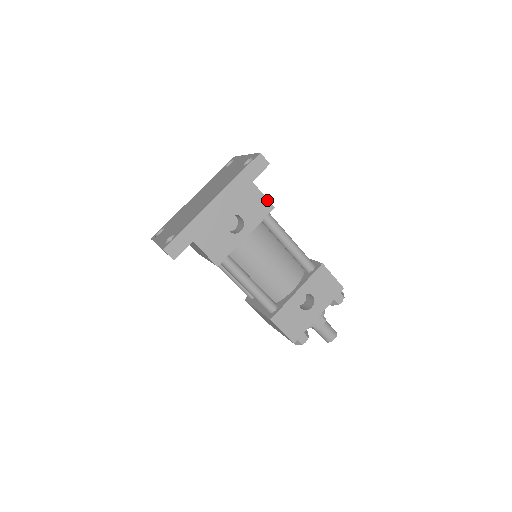
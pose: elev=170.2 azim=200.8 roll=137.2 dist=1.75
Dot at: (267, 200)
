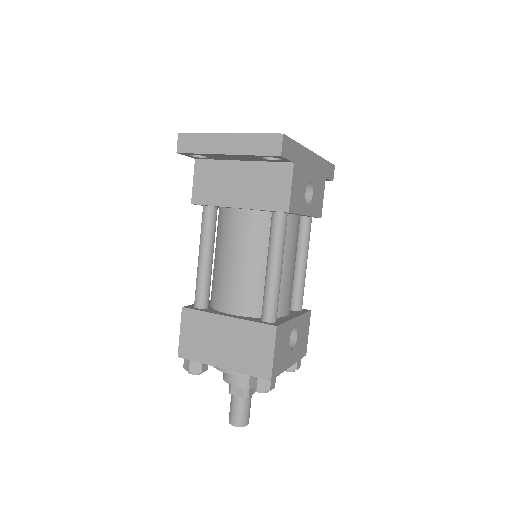
Dot at: (322, 205)
